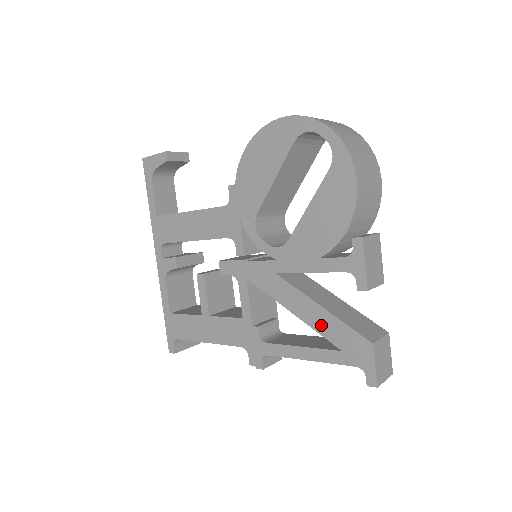
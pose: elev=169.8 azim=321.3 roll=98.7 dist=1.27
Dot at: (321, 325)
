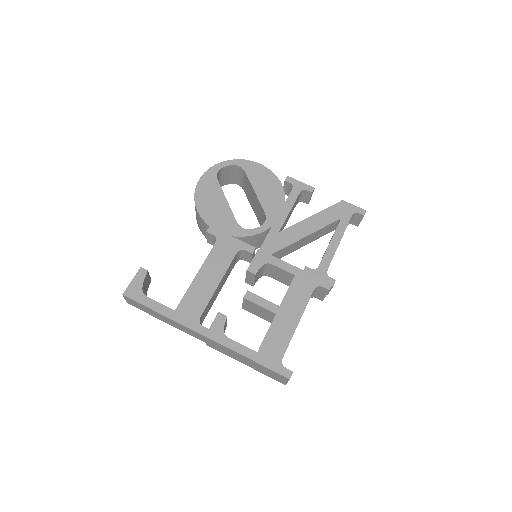
Dot at: (322, 222)
